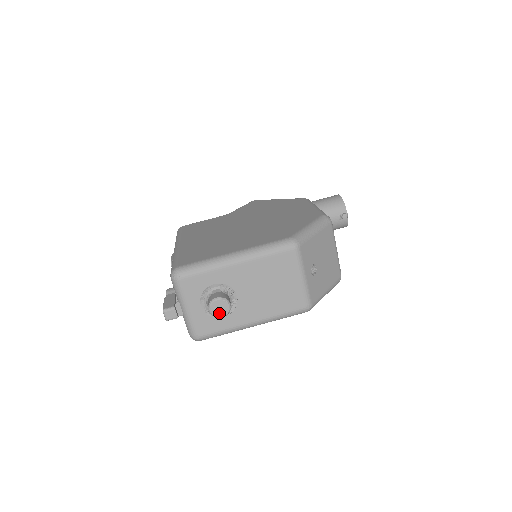
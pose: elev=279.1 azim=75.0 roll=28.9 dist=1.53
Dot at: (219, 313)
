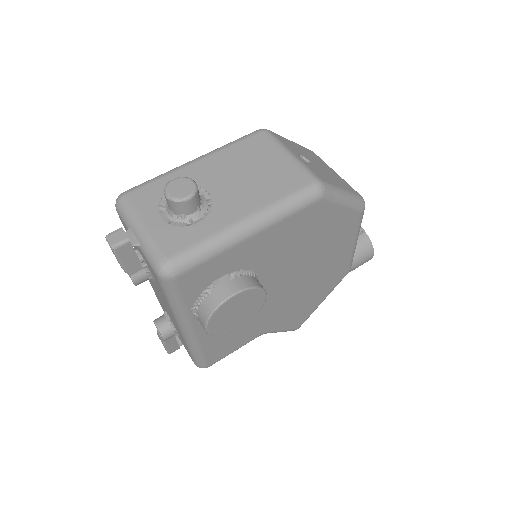
Dot at: (181, 194)
